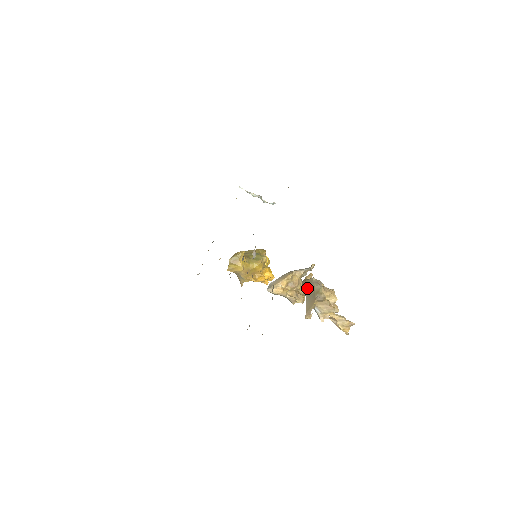
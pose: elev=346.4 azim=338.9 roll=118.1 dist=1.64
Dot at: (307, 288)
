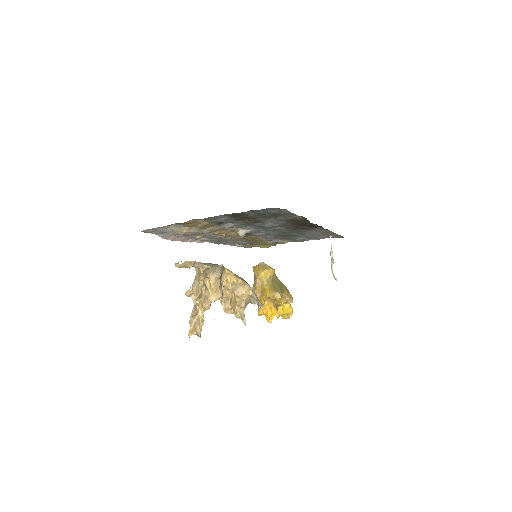
Dot at: occluded
